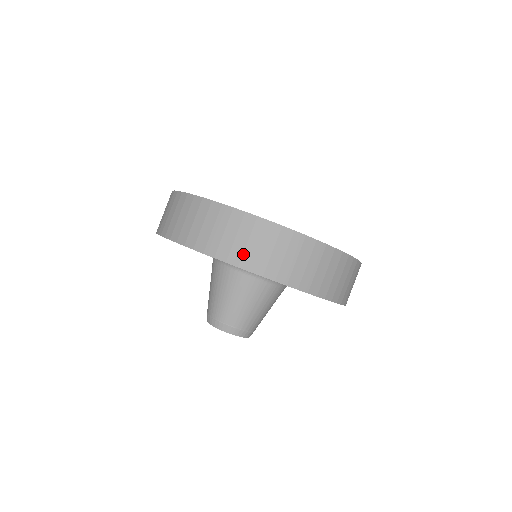
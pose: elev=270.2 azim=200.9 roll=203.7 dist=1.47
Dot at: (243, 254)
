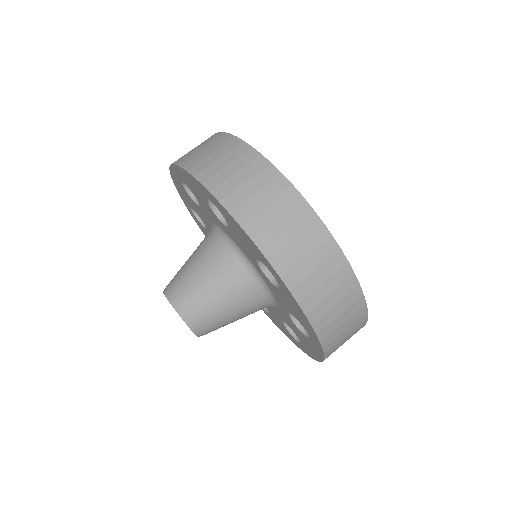
Dot at: (318, 304)
